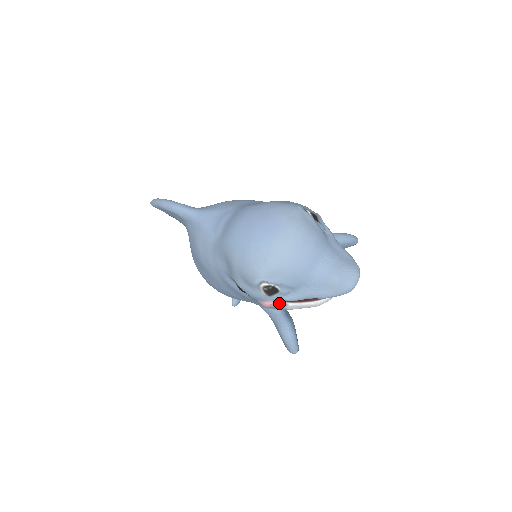
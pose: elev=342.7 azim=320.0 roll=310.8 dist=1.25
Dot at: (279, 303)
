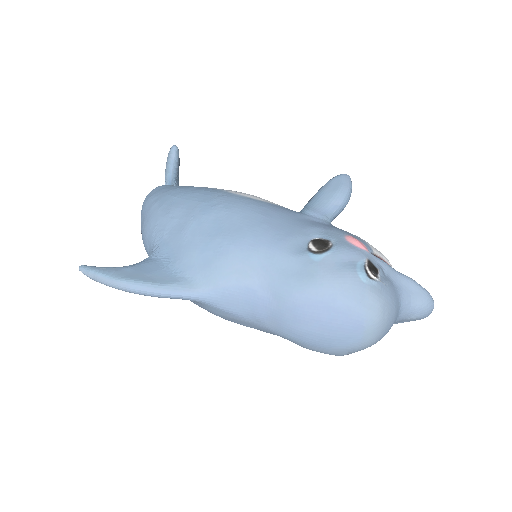
Dot at: occluded
